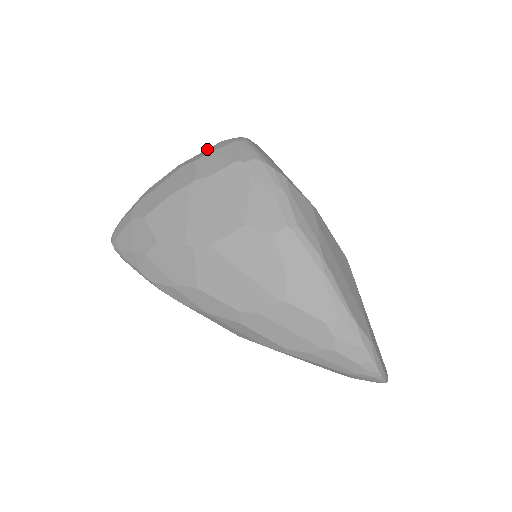
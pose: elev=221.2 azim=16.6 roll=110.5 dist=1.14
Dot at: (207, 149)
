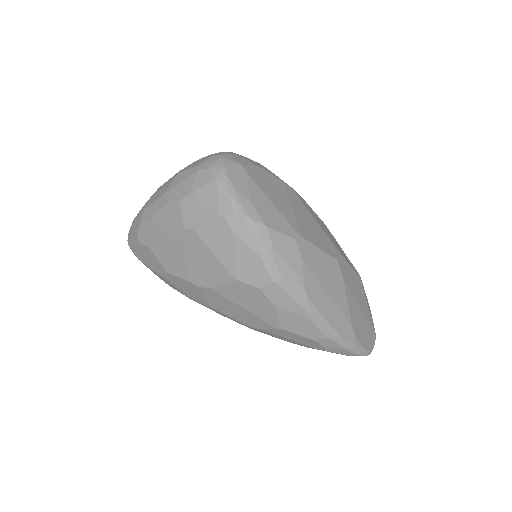
Dot at: (187, 179)
